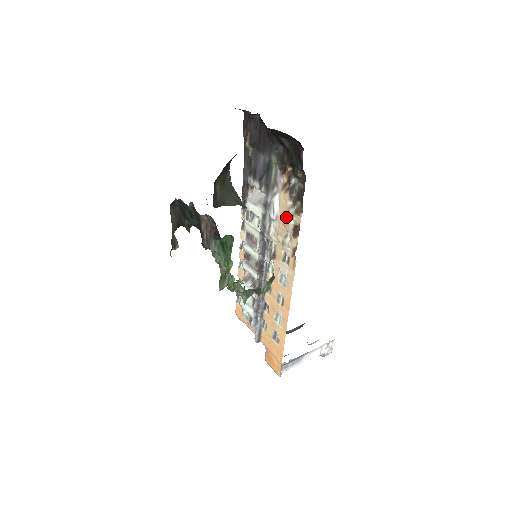
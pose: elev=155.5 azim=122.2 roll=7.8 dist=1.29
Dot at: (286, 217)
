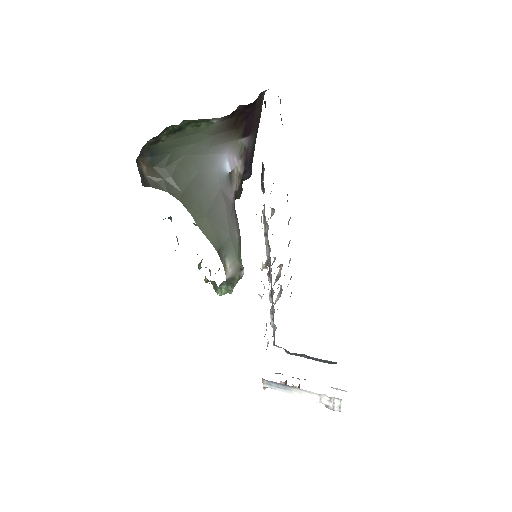
Dot at: occluded
